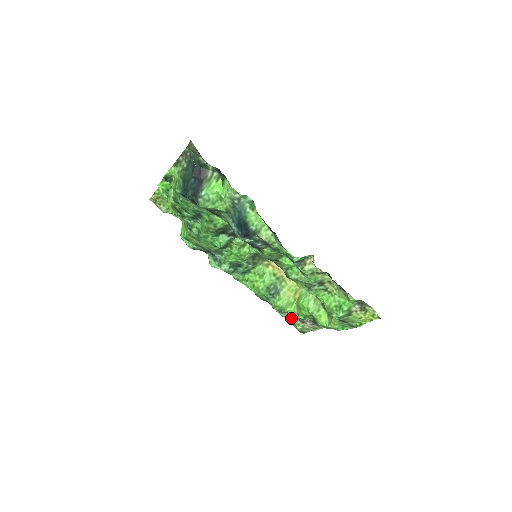
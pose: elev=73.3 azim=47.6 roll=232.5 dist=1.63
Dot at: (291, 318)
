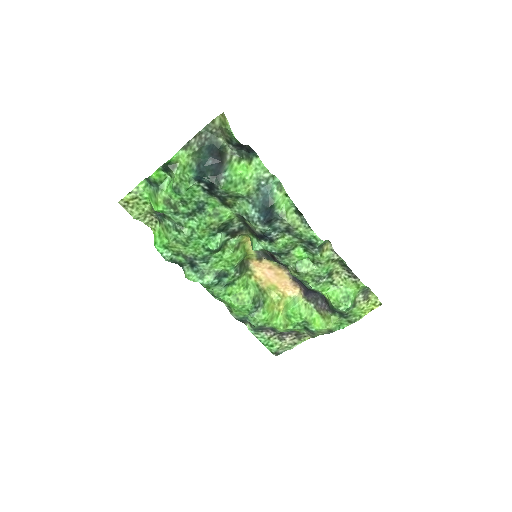
Dot at: (268, 337)
